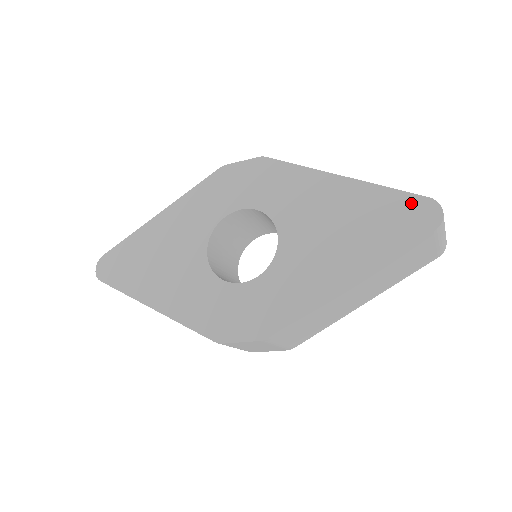
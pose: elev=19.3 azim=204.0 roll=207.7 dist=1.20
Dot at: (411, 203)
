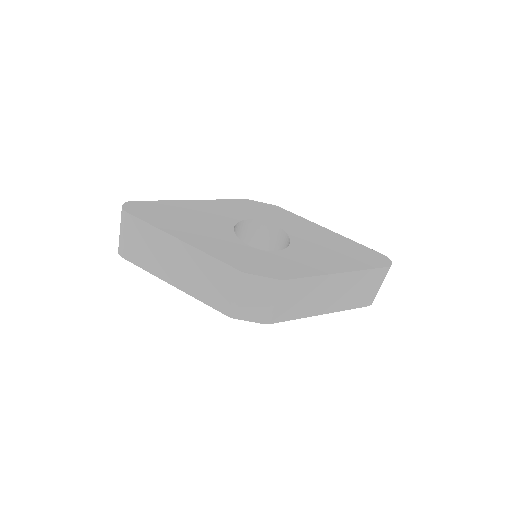
Dot at: (373, 253)
